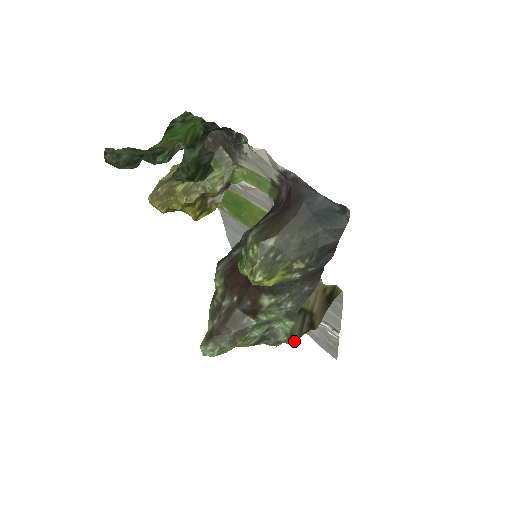
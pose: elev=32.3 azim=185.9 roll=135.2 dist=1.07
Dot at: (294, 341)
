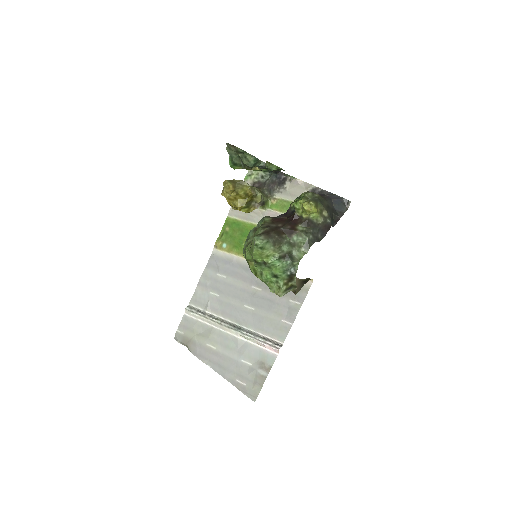
Dot at: (282, 295)
